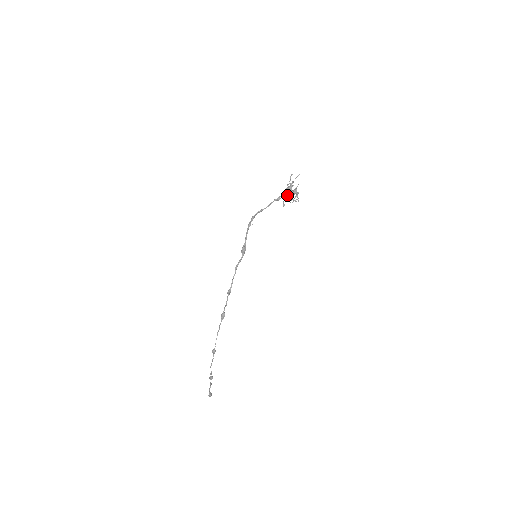
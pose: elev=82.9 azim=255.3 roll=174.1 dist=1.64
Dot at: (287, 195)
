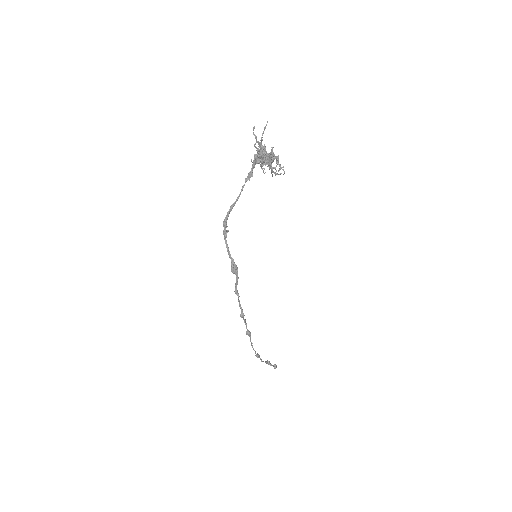
Dot at: (261, 160)
